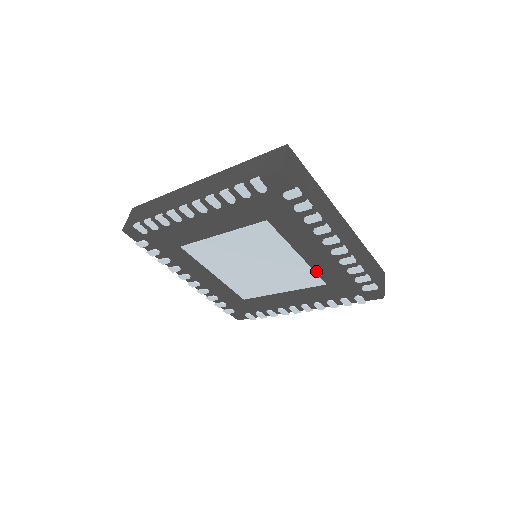
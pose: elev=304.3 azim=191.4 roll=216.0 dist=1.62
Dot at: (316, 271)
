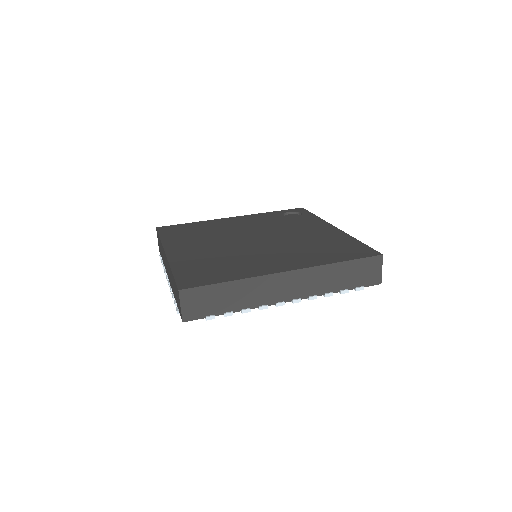
Dot at: occluded
